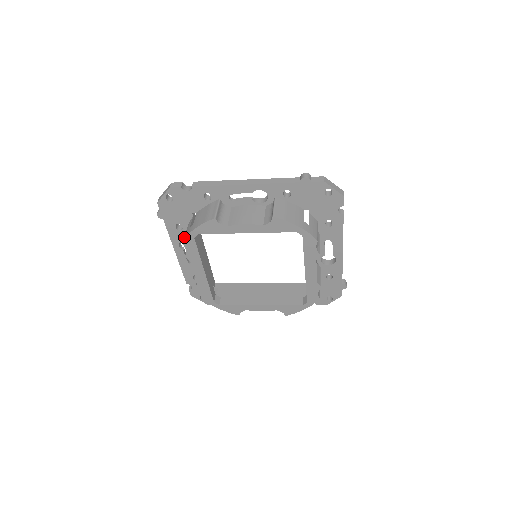
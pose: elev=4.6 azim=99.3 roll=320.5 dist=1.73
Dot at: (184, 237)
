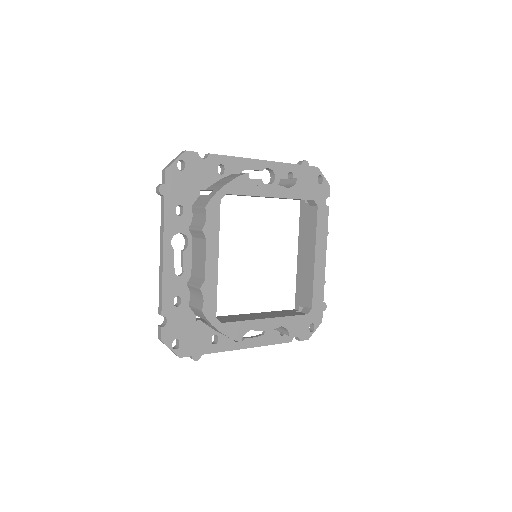
Dot at: (204, 203)
